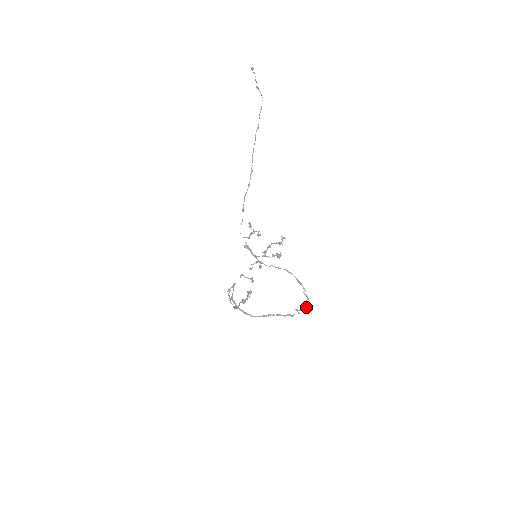
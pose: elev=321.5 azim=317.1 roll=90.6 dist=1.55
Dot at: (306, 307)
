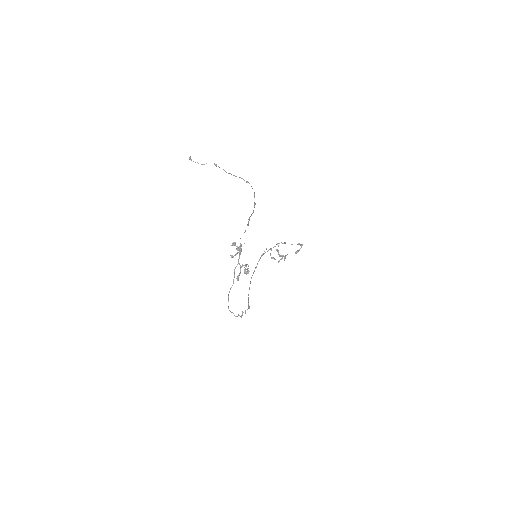
Dot at: (241, 317)
